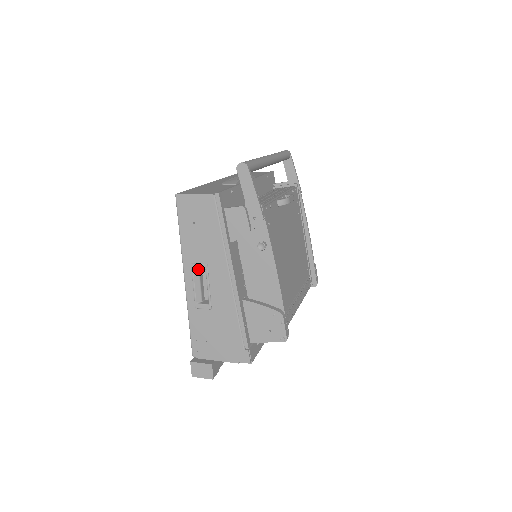
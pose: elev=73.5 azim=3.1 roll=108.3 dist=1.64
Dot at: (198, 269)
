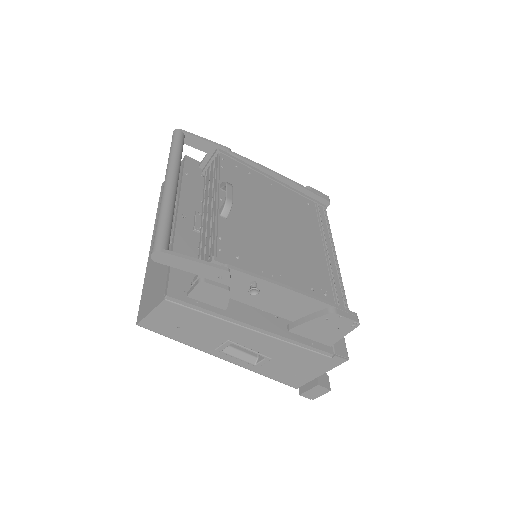
Dot at: occluded
